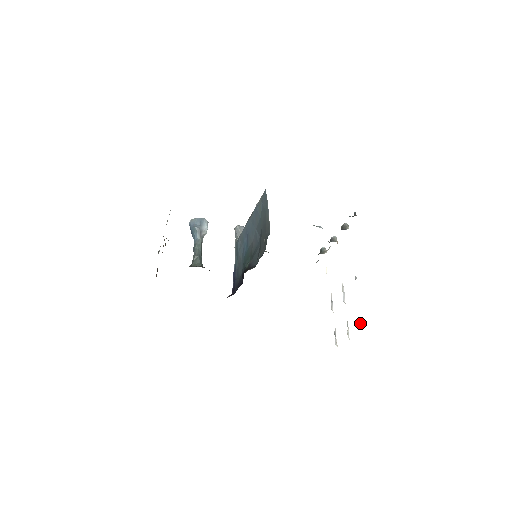
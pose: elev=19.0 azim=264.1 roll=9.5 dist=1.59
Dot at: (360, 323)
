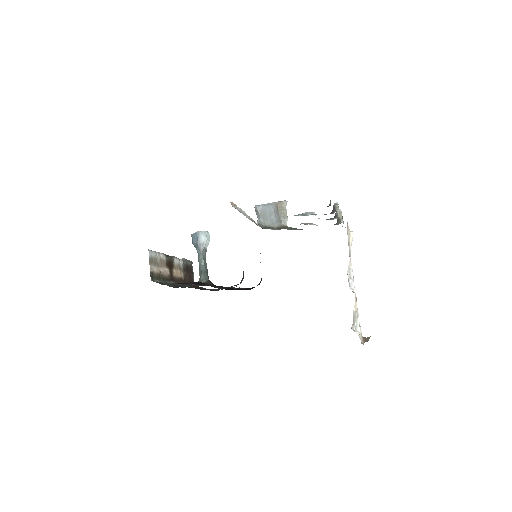
Dot at: occluded
